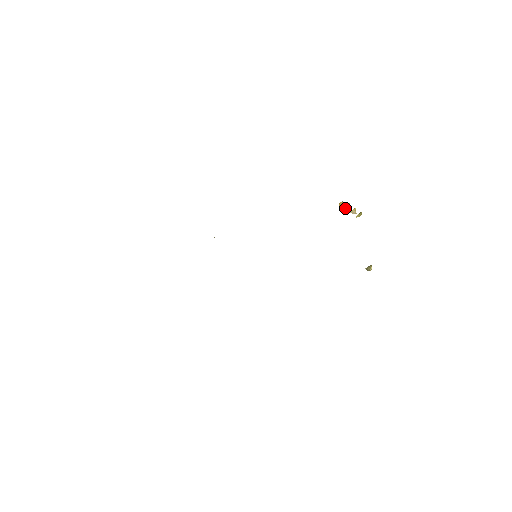
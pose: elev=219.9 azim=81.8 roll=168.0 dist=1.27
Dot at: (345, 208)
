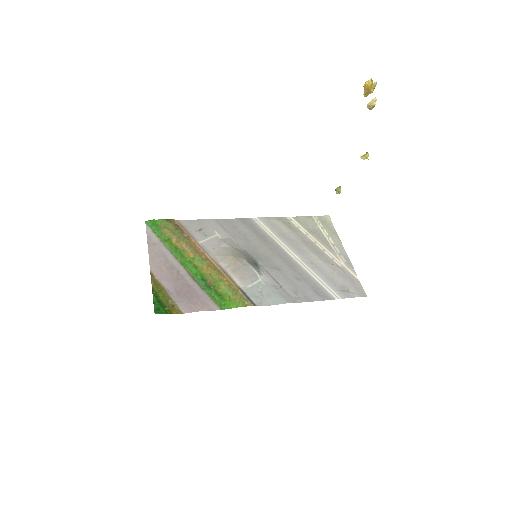
Dot at: (366, 96)
